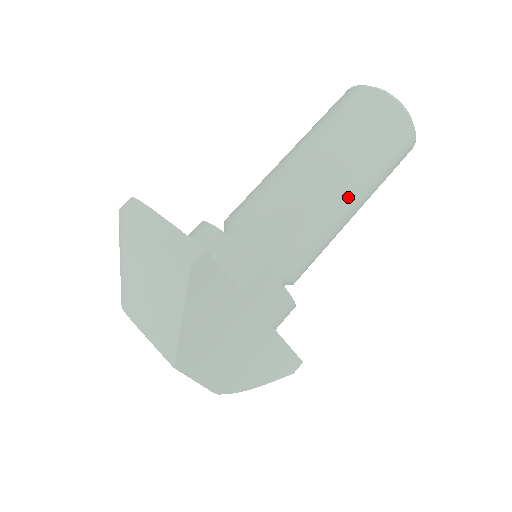
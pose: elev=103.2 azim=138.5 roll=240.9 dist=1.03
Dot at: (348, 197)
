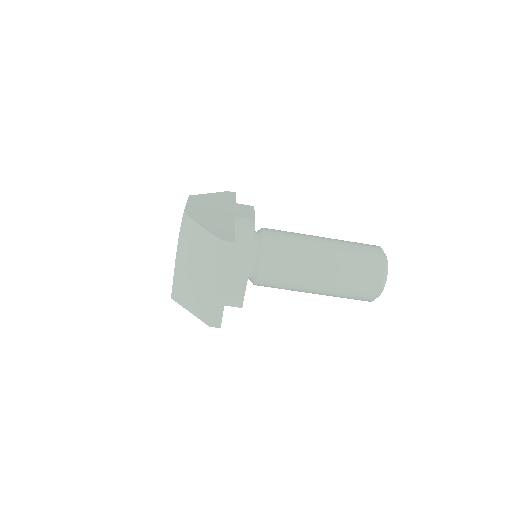
Dot at: occluded
